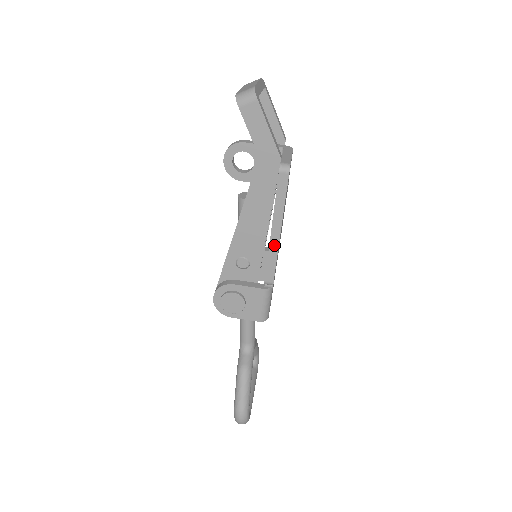
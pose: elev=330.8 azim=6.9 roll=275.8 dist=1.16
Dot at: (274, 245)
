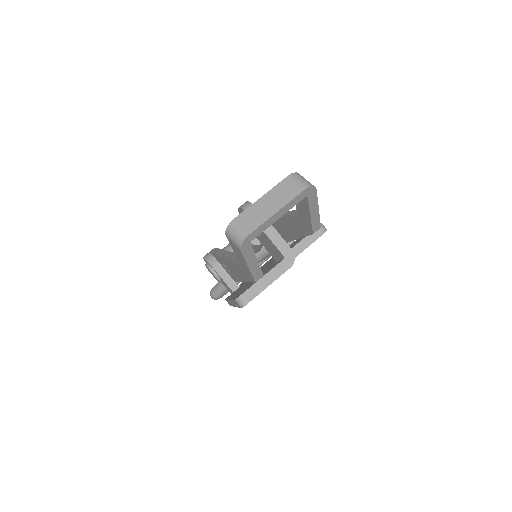
Dot at: (231, 303)
